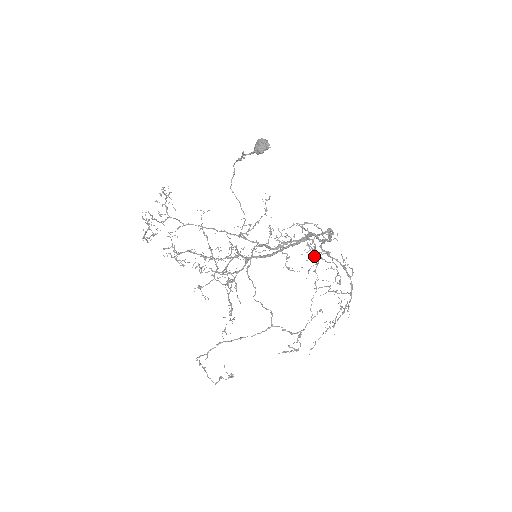
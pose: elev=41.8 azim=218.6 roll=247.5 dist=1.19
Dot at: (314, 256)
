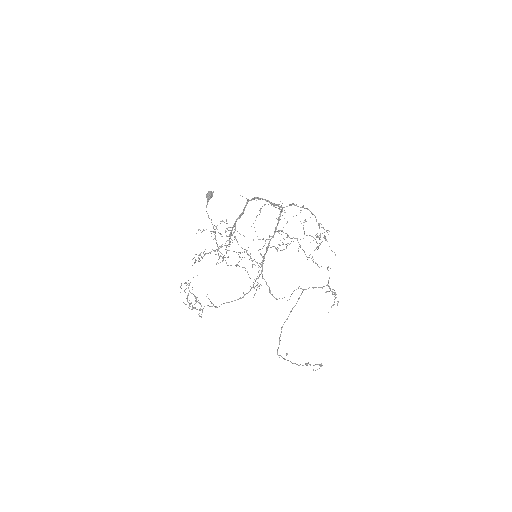
Dot at: (278, 218)
